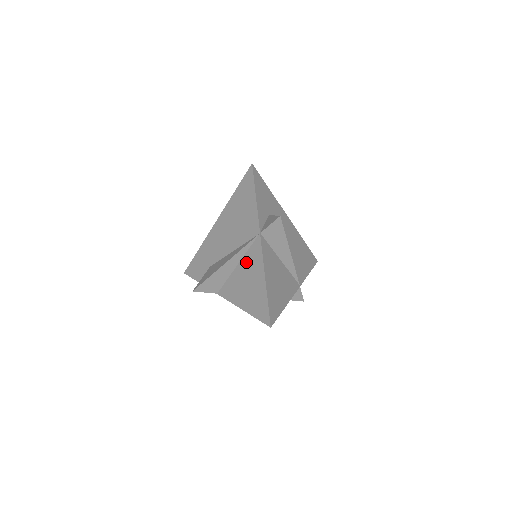
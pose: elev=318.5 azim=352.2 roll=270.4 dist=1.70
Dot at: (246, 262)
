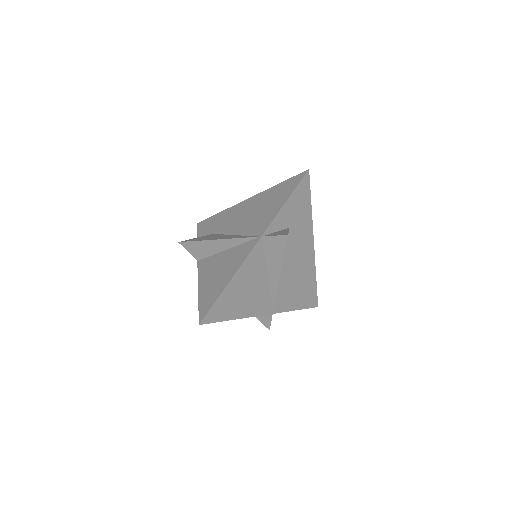
Dot at: (233, 252)
